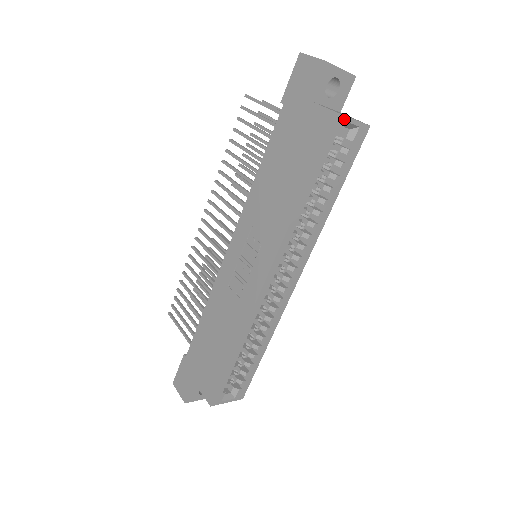
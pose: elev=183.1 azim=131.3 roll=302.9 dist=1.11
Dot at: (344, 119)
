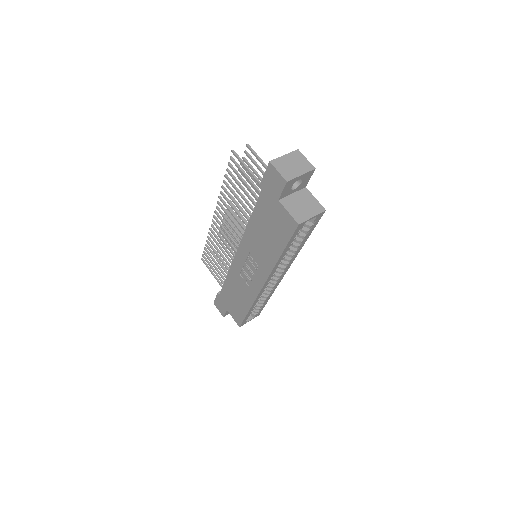
Dot at: (304, 223)
